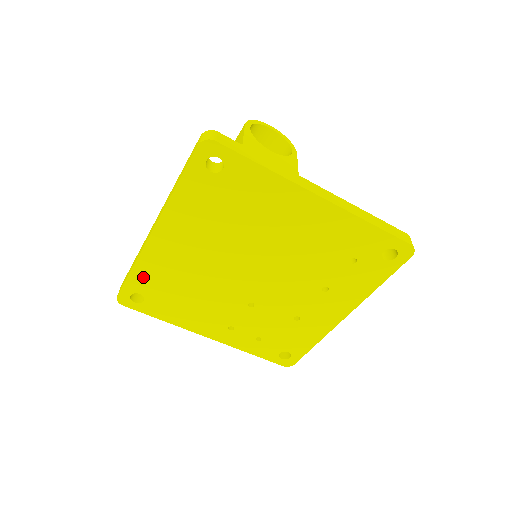
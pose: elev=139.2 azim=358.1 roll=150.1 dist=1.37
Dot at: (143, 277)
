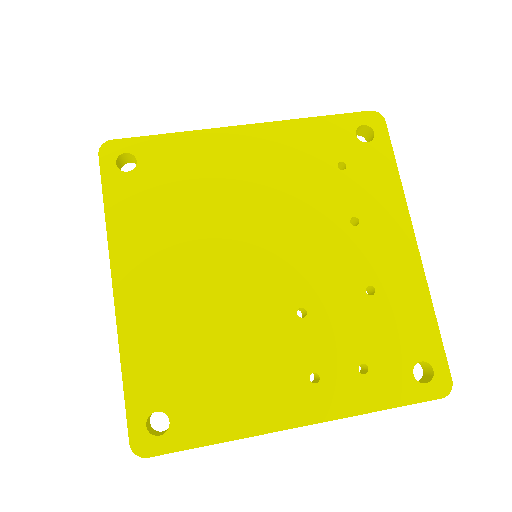
Dot at: (143, 374)
